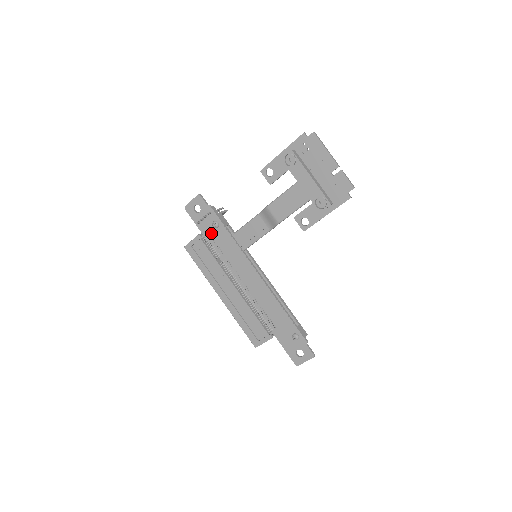
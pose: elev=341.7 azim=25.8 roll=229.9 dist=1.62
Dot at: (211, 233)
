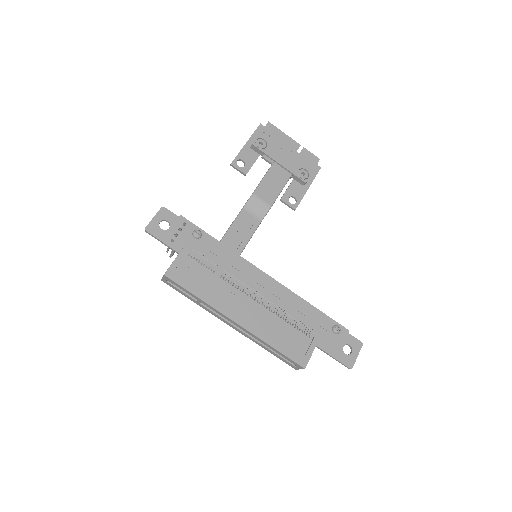
Dot at: (192, 248)
